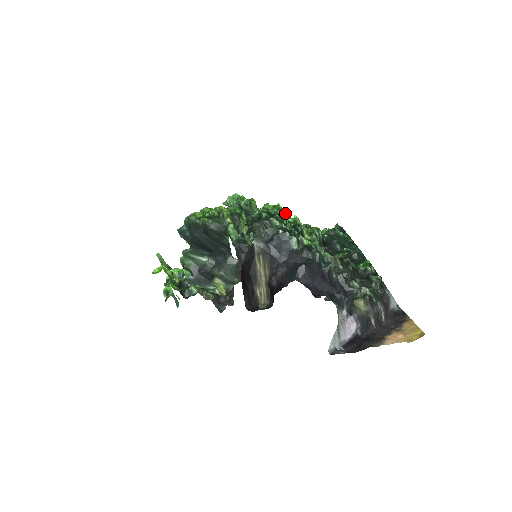
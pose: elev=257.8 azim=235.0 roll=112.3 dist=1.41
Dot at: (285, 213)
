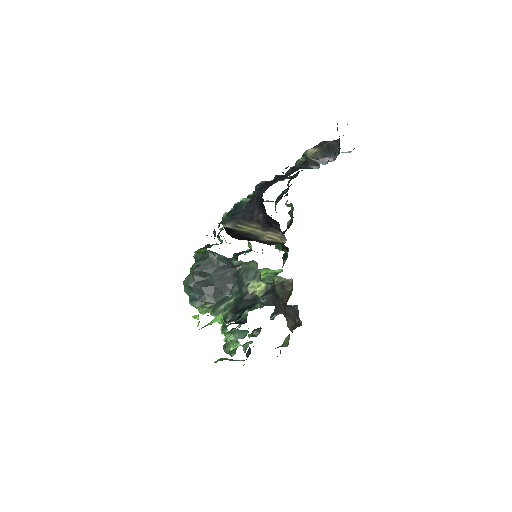
Dot at: occluded
